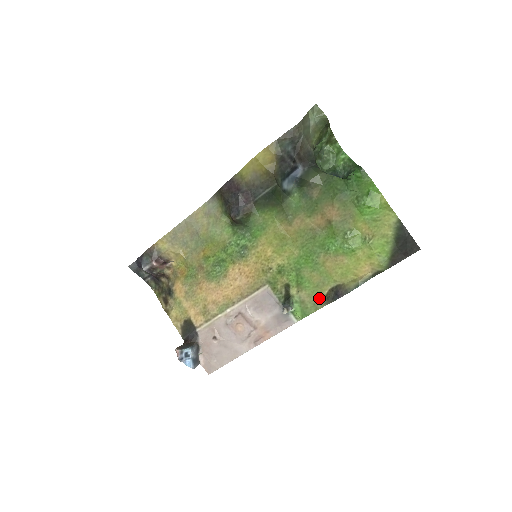
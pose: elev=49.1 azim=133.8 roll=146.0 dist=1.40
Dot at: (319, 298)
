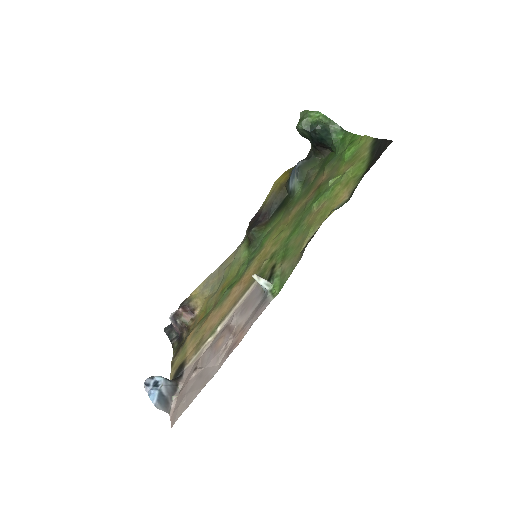
Dot at: (297, 256)
